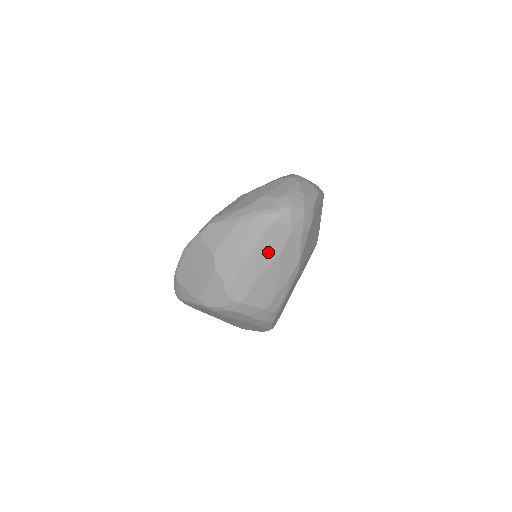
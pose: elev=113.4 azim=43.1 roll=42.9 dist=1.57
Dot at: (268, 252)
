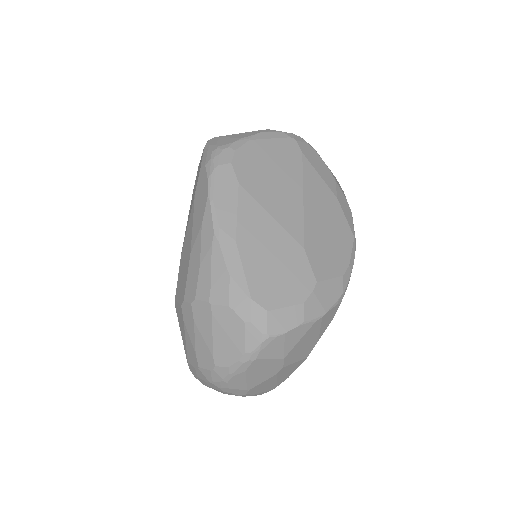
Dot at: occluded
